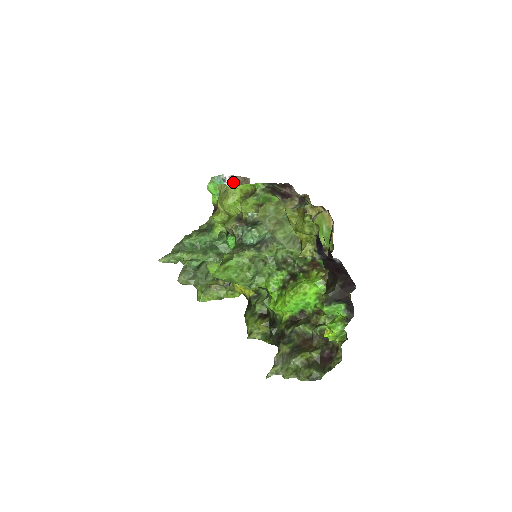
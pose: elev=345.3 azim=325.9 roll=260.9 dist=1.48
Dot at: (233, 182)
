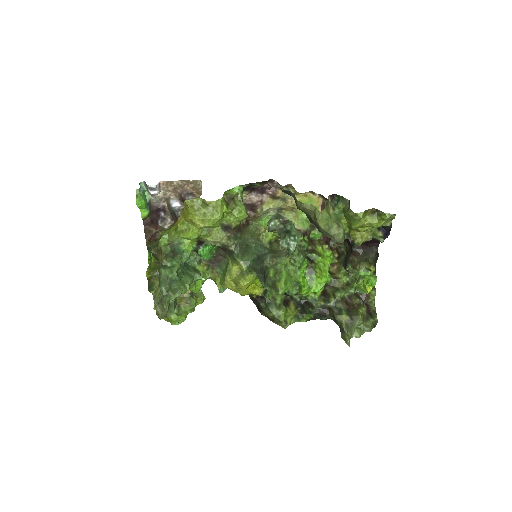
Dot at: (164, 188)
